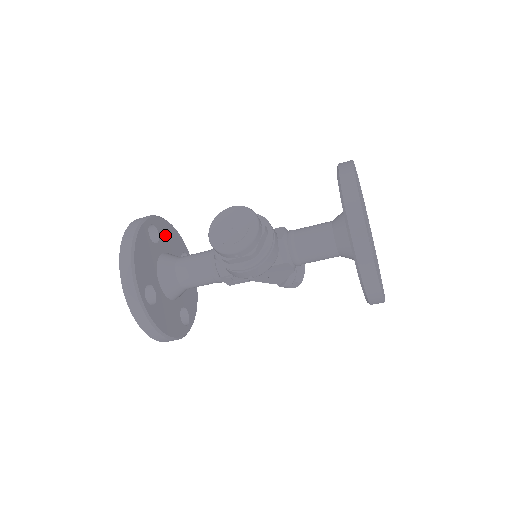
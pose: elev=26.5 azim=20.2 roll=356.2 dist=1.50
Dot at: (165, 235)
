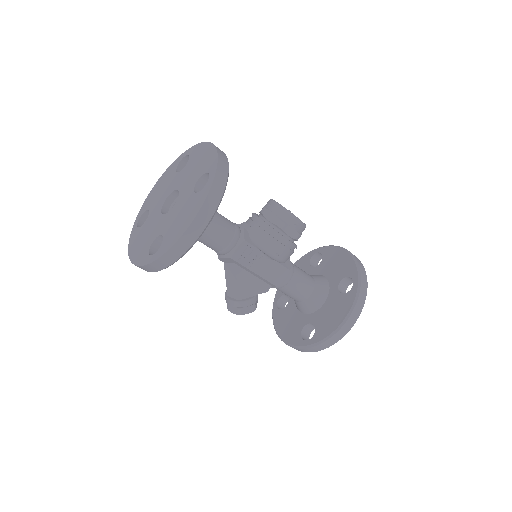
Dot at: occluded
